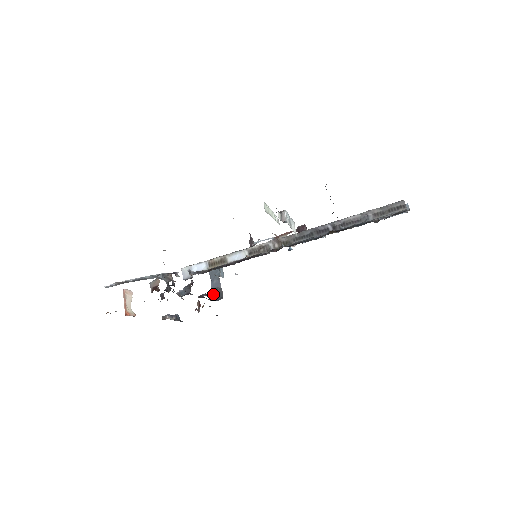
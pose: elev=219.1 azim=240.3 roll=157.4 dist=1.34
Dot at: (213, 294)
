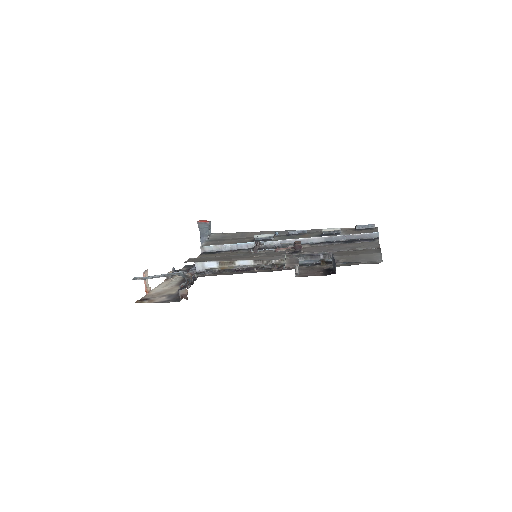
Dot at: occluded
